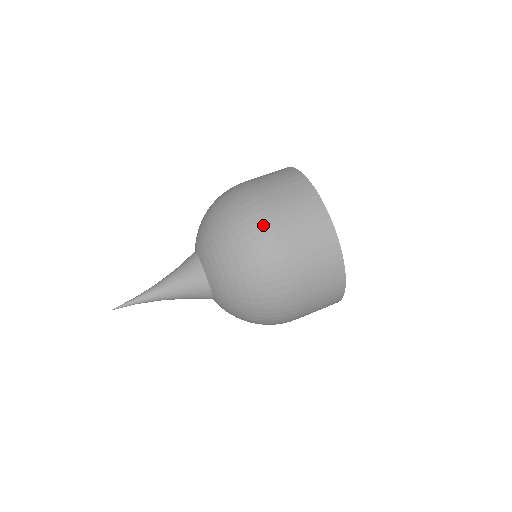
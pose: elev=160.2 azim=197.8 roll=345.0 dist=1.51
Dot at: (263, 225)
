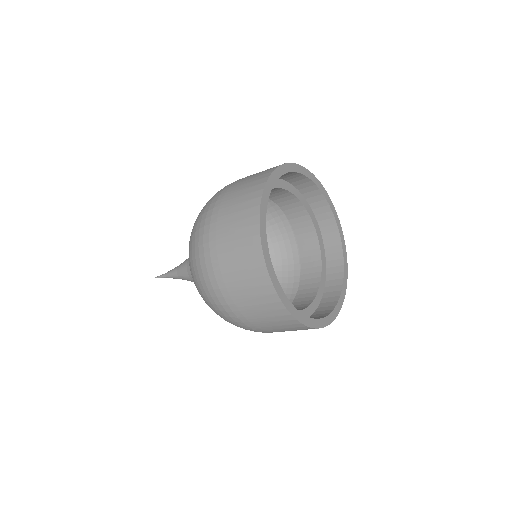
Dot at: (213, 201)
